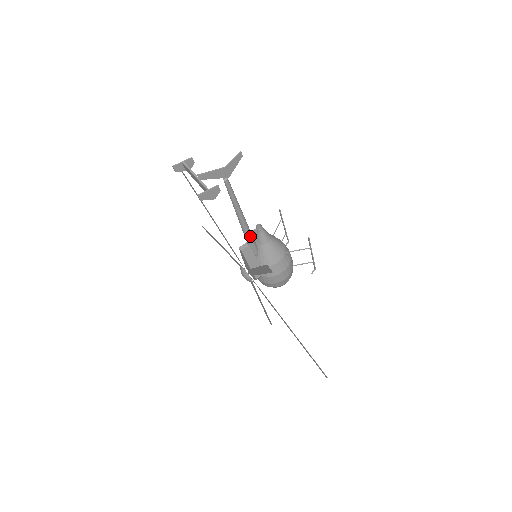
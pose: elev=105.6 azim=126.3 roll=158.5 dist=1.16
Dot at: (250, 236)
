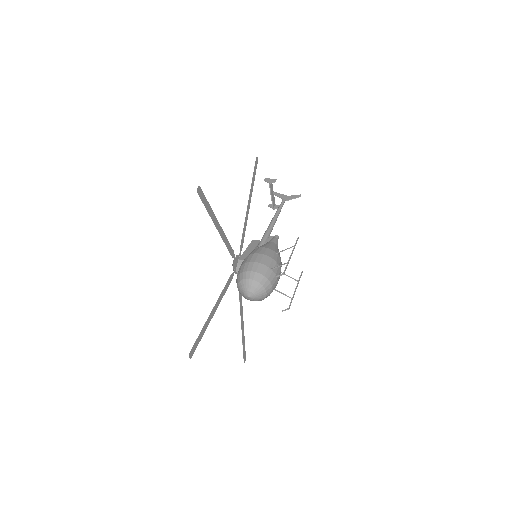
Dot at: (266, 234)
